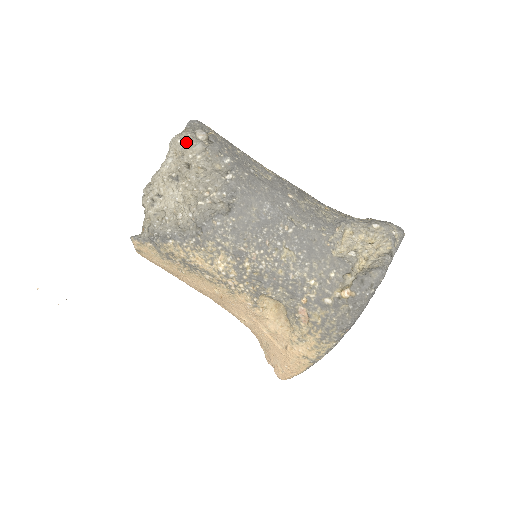
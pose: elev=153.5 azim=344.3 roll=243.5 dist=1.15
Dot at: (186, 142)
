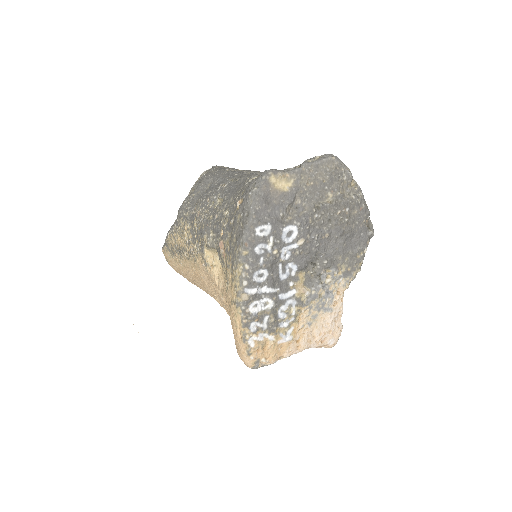
Dot at: occluded
